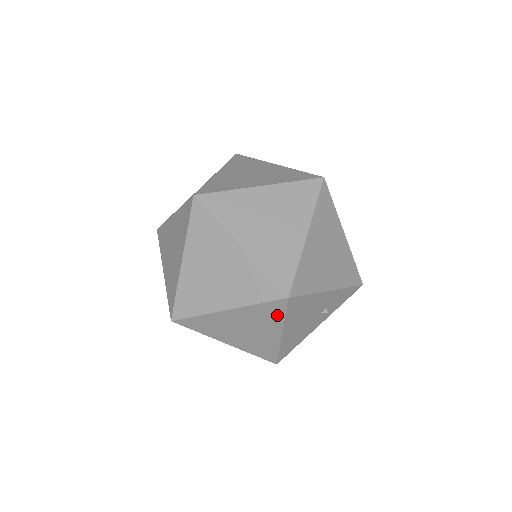
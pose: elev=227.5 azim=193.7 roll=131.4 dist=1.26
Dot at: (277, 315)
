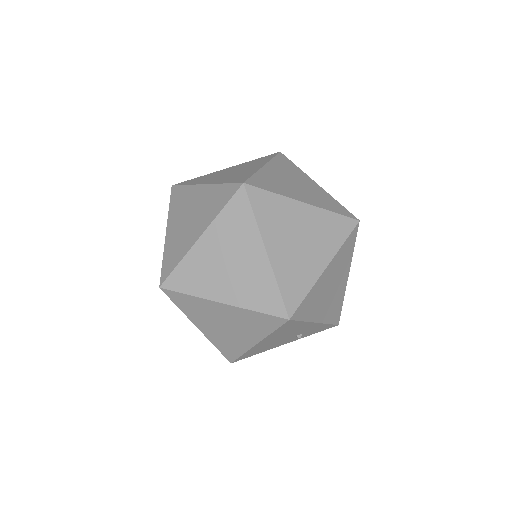
Dot at: (266, 328)
